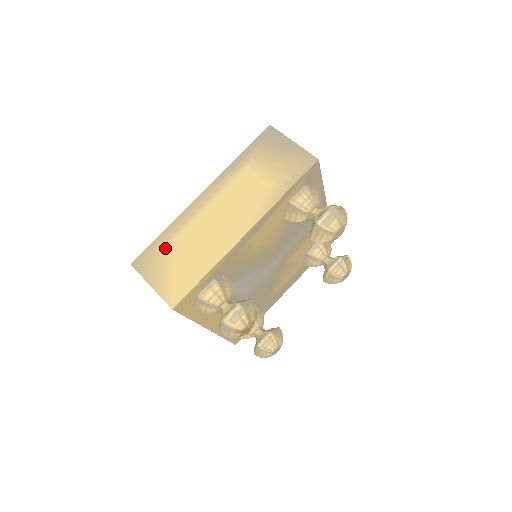
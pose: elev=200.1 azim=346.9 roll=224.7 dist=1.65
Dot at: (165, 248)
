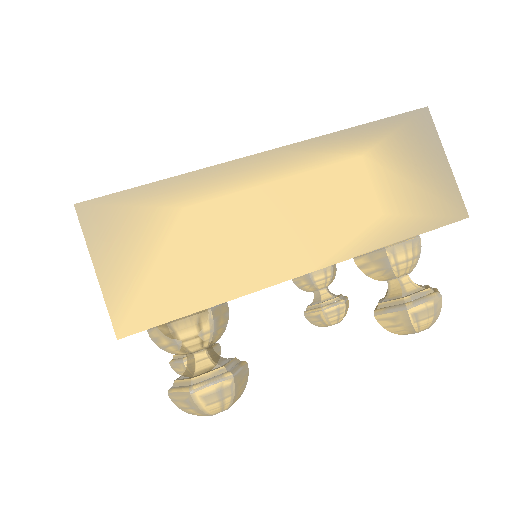
Dot at: (156, 214)
